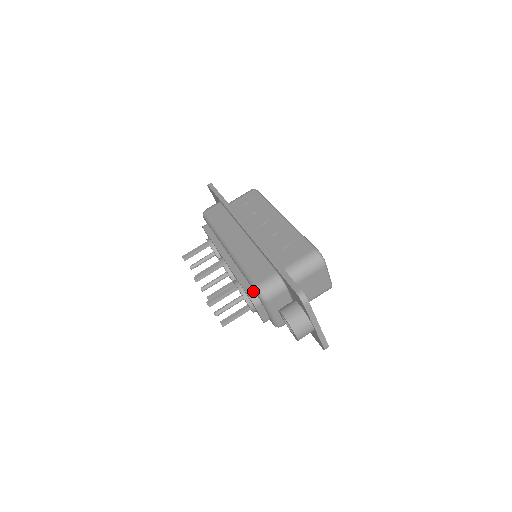
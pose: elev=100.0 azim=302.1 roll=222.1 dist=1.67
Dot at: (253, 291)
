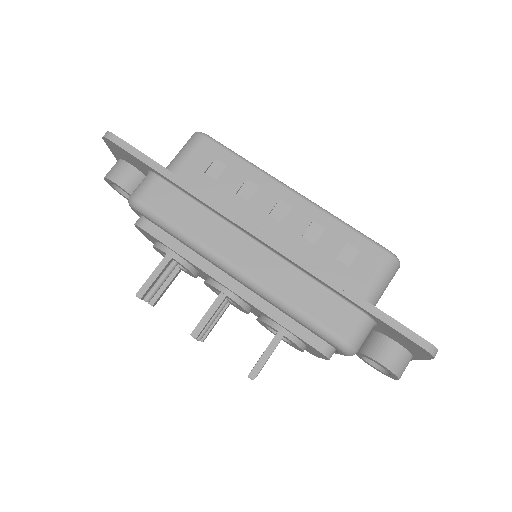
Dot at: (324, 342)
